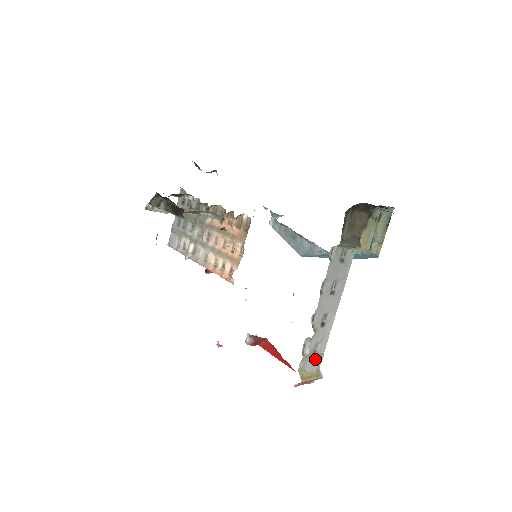
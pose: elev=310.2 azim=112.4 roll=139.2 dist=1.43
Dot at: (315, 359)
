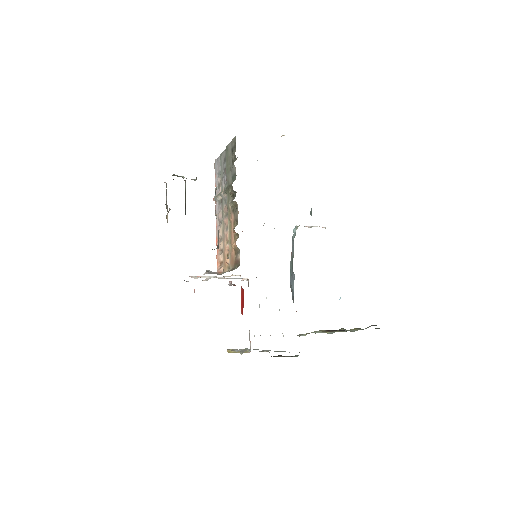
Dot at: occluded
